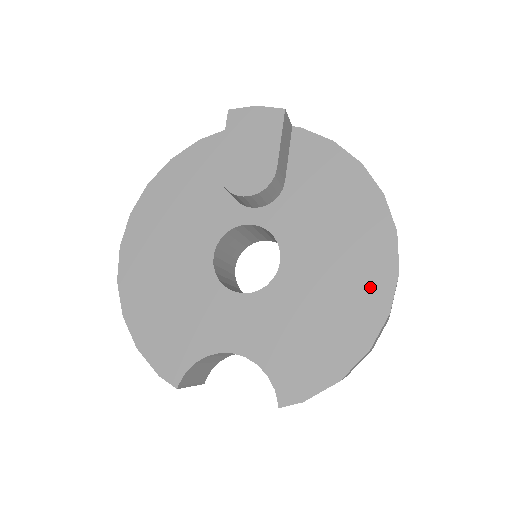
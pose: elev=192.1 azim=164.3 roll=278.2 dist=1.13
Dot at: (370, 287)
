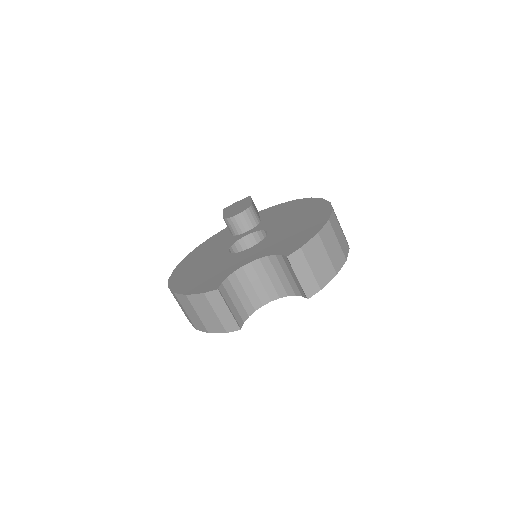
Dot at: (318, 211)
